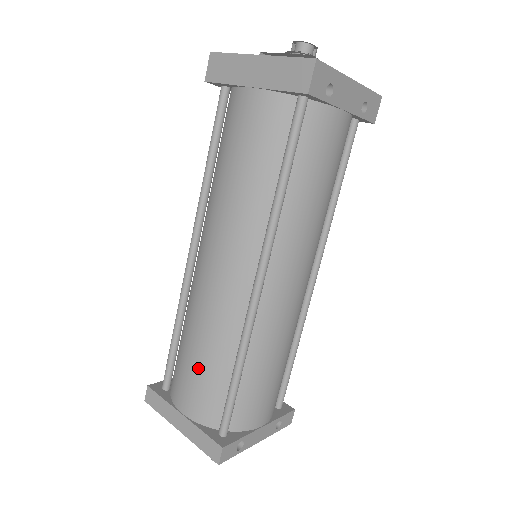
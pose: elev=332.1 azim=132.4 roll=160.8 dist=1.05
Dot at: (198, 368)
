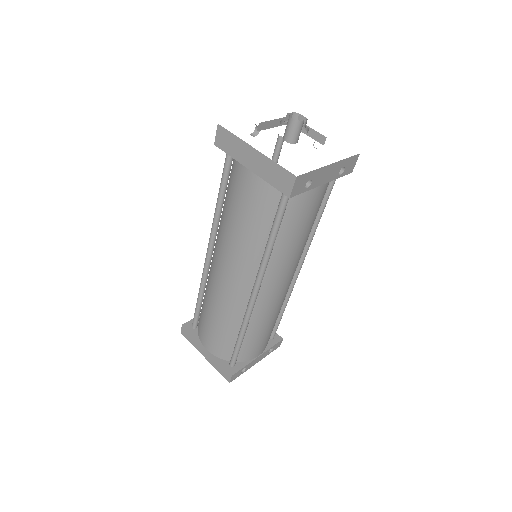
Dot at: (215, 329)
